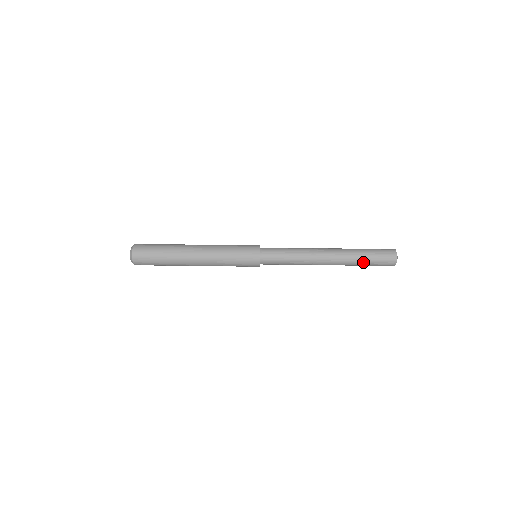
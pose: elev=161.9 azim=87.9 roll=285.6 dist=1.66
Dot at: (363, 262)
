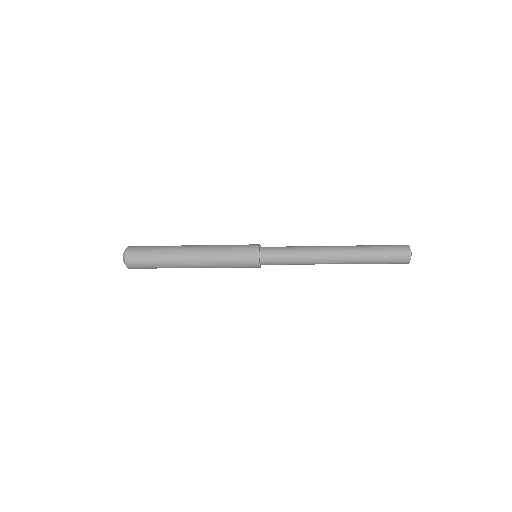
Dot at: (373, 257)
